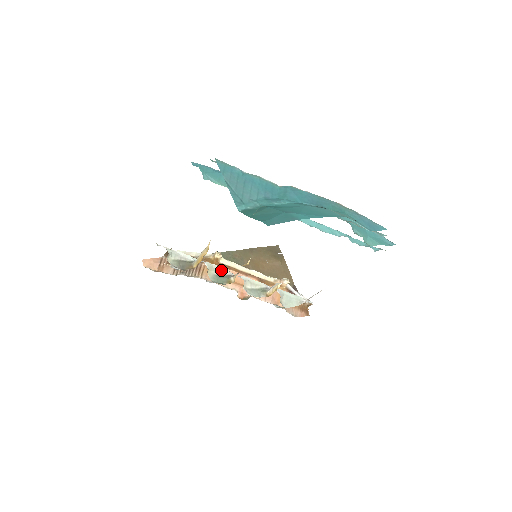
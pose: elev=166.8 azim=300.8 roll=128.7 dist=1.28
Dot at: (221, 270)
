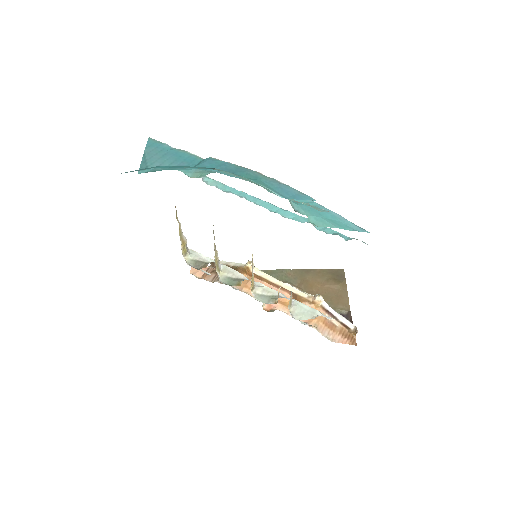
Dot at: (236, 273)
